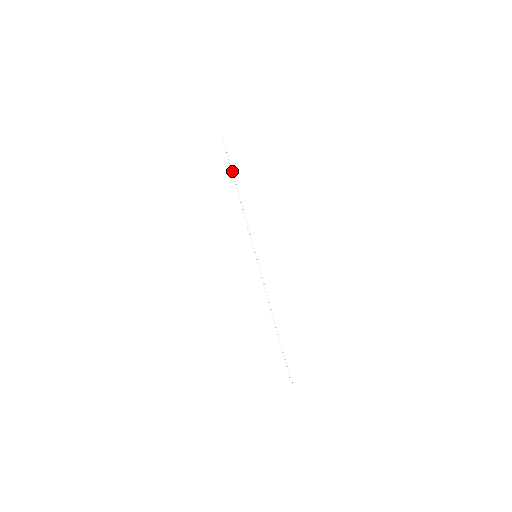
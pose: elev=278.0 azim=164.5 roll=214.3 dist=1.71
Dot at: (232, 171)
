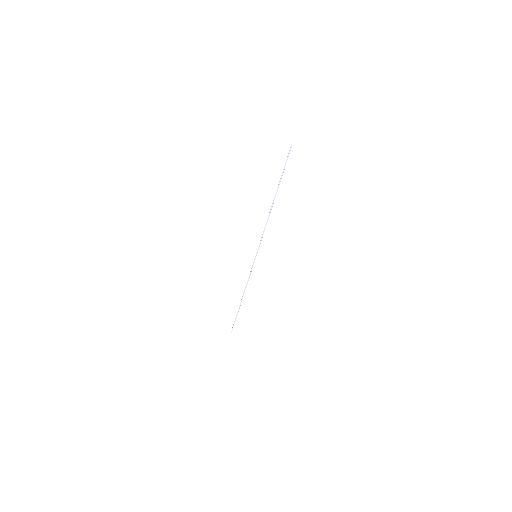
Dot at: (279, 183)
